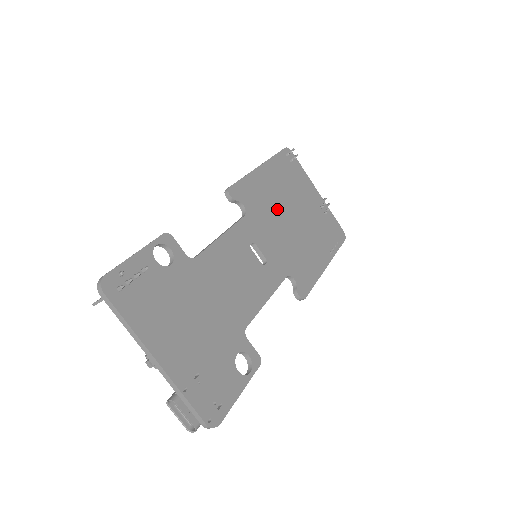
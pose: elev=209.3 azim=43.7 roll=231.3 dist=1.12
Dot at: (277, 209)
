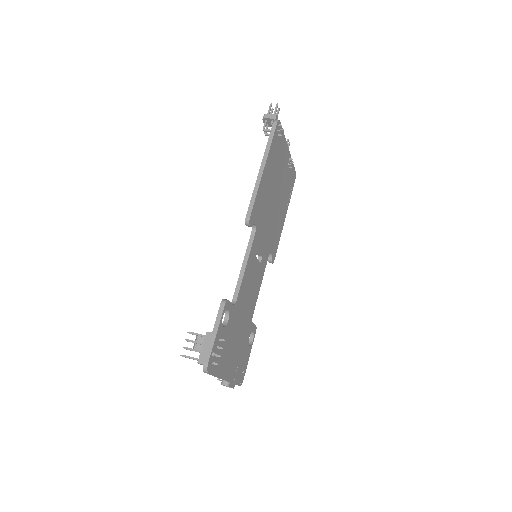
Dot at: (269, 202)
